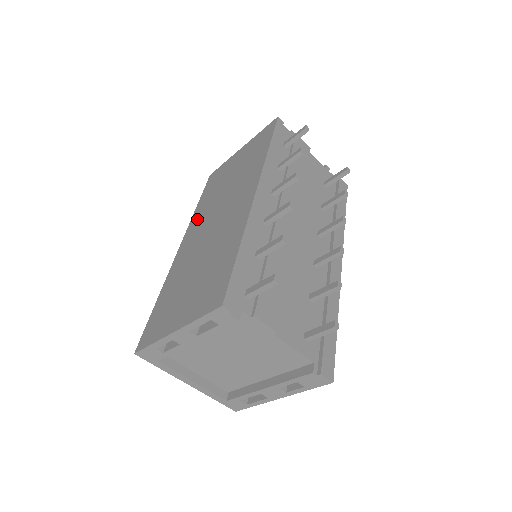
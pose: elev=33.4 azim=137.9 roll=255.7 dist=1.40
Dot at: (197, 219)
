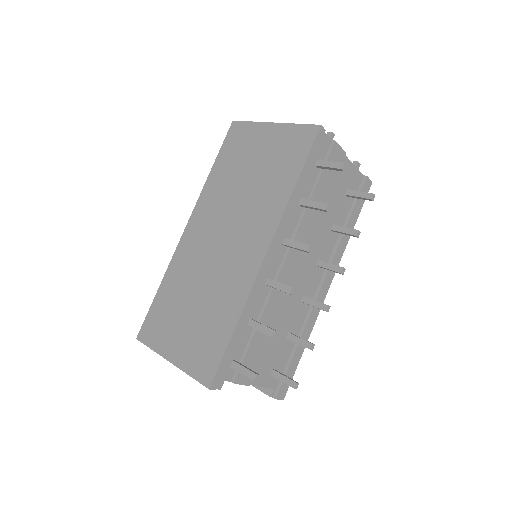
Dot at: (208, 202)
